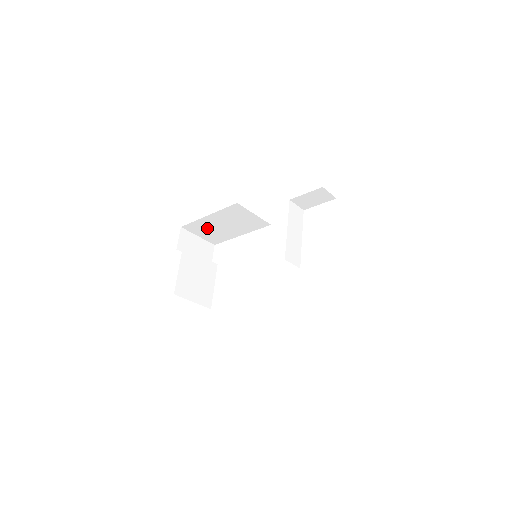
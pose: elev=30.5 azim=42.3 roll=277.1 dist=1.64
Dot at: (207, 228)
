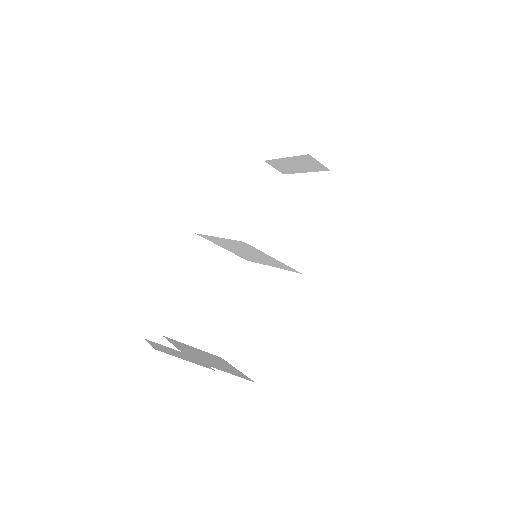
Dot at: (178, 319)
